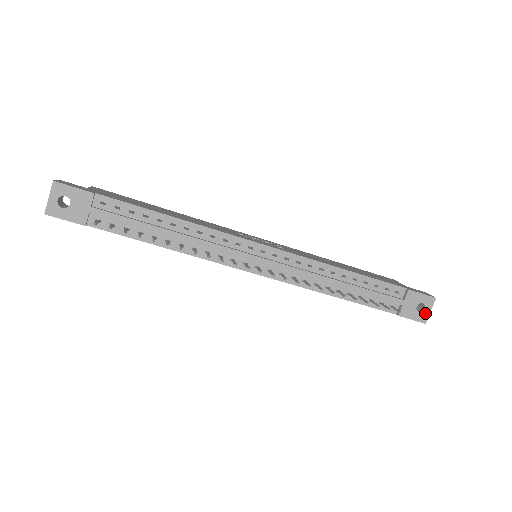
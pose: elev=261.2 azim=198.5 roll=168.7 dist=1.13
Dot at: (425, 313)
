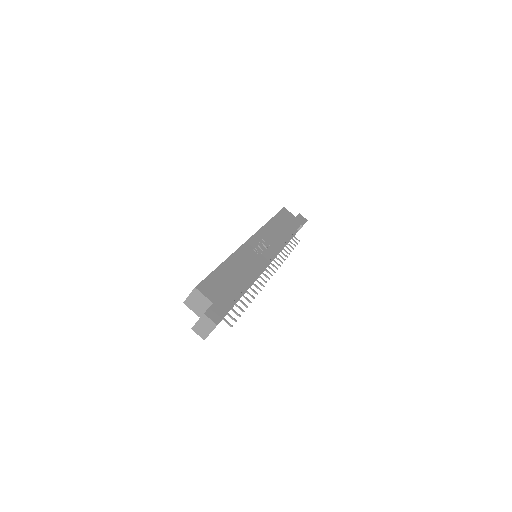
Dot at: occluded
